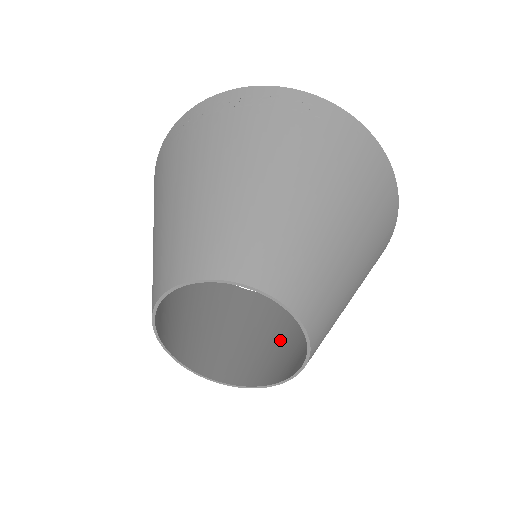
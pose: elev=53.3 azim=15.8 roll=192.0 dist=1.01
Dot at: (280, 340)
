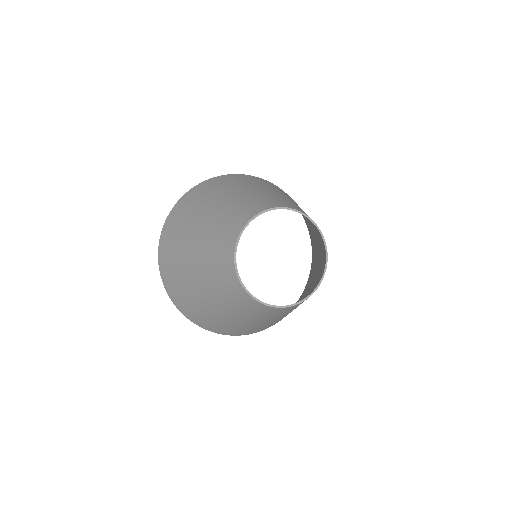
Dot at: occluded
